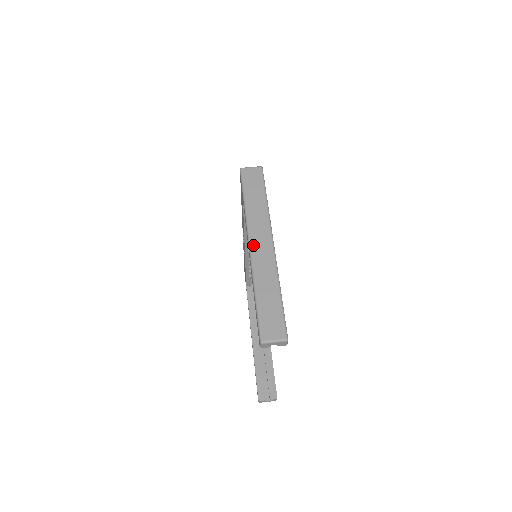
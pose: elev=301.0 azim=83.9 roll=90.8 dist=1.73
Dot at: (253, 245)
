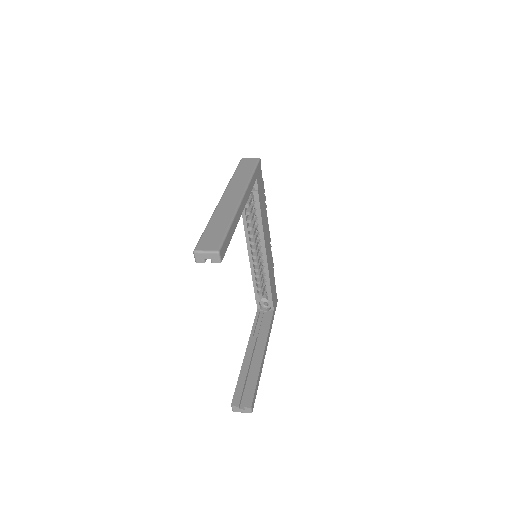
Dot at: (224, 197)
